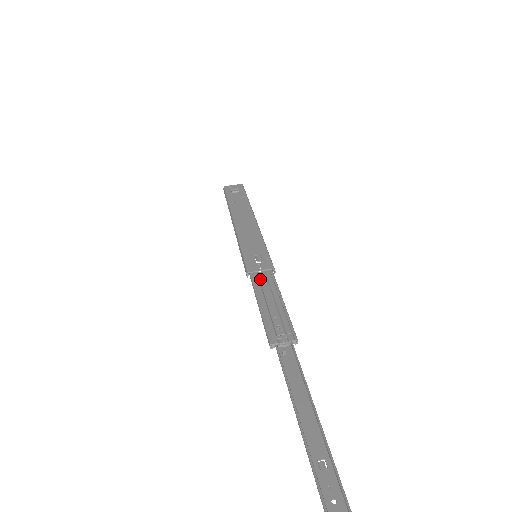
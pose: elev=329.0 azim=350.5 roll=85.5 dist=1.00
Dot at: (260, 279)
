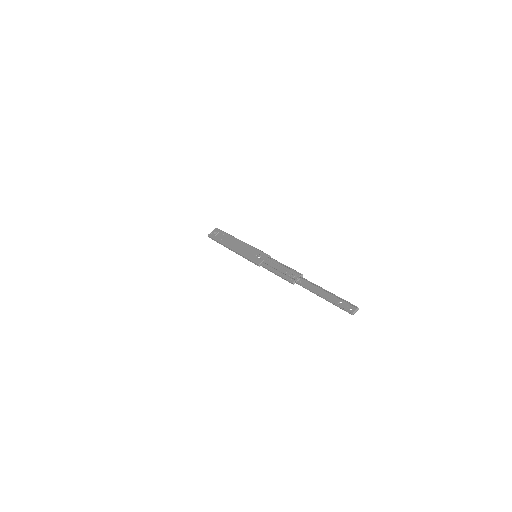
Dot at: (267, 264)
